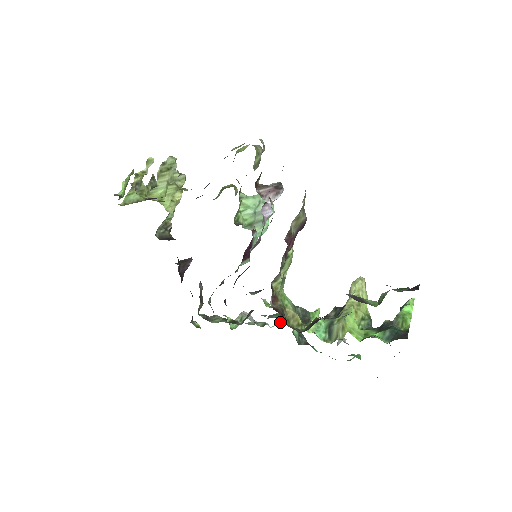
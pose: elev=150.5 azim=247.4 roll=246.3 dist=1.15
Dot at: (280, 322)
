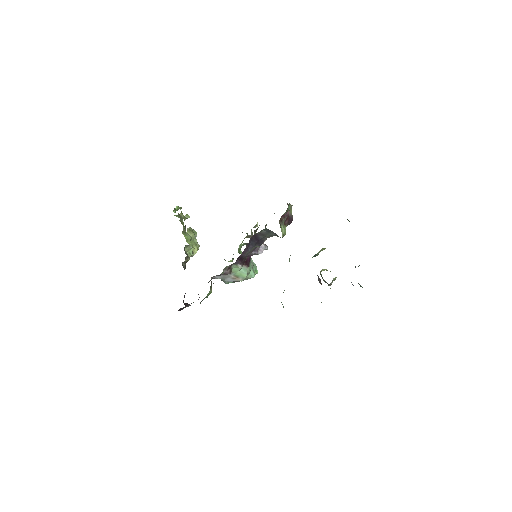
Dot at: occluded
